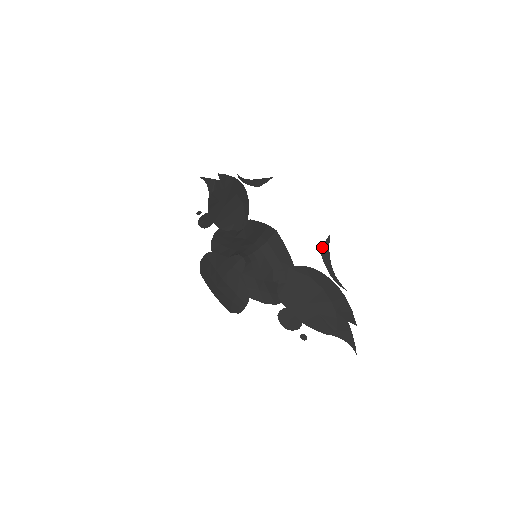
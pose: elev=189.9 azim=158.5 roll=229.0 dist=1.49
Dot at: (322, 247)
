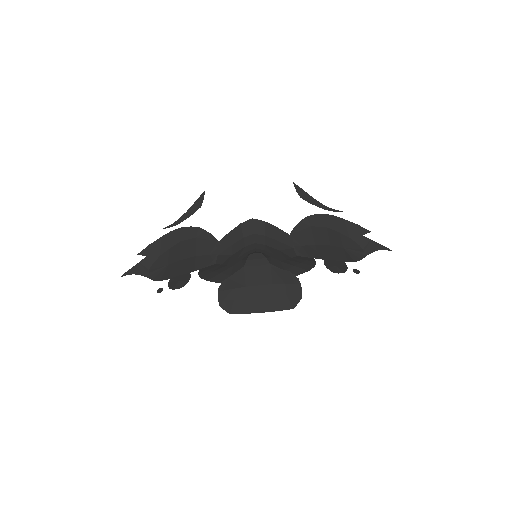
Dot at: (298, 194)
